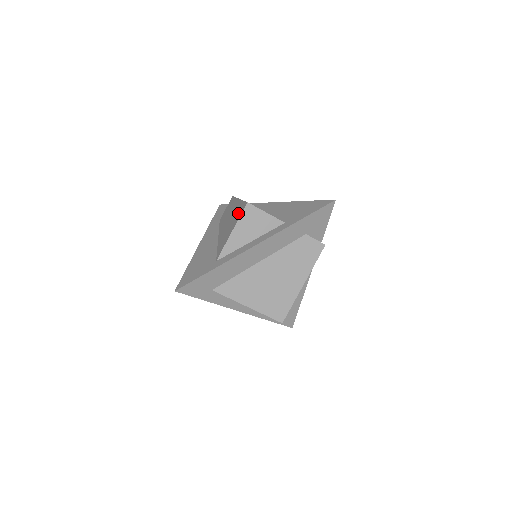
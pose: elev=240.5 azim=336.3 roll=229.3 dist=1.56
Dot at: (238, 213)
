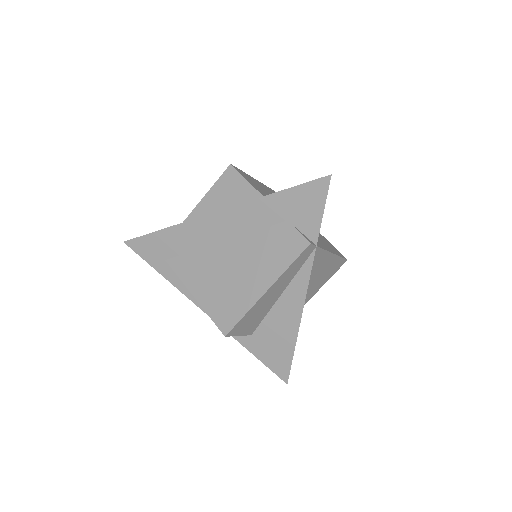
Dot at: occluded
